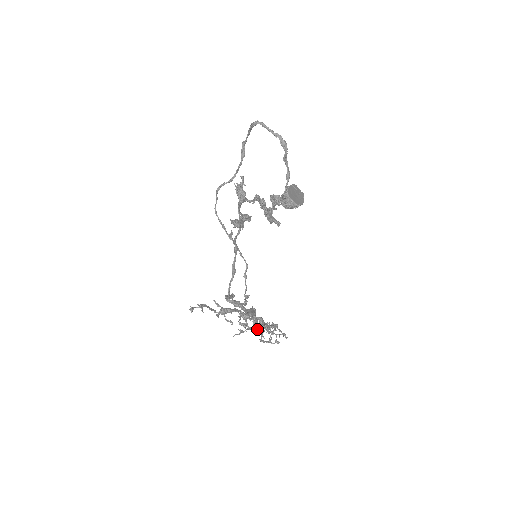
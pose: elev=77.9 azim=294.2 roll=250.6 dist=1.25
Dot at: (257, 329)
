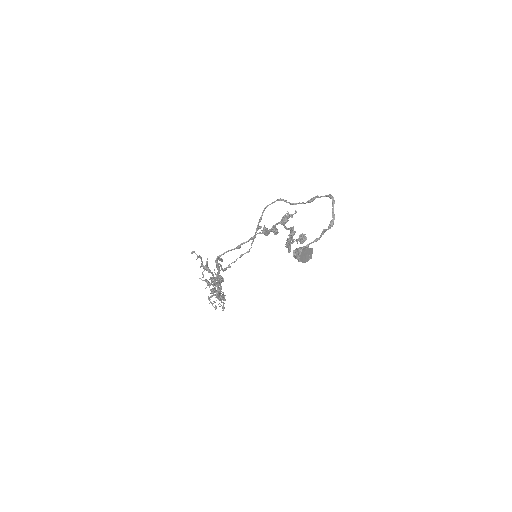
Dot at: (212, 292)
